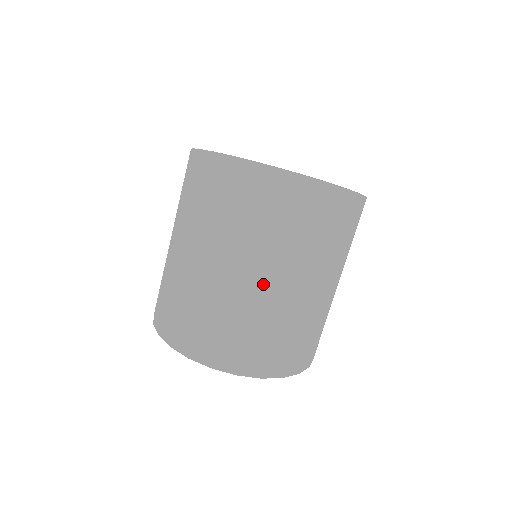
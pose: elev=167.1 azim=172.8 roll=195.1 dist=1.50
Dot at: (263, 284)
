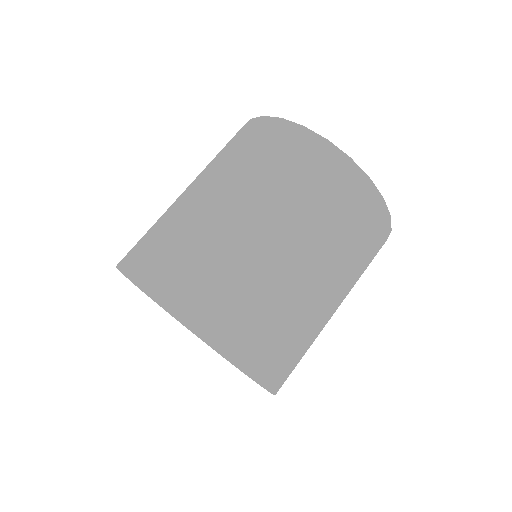
Dot at: (315, 271)
